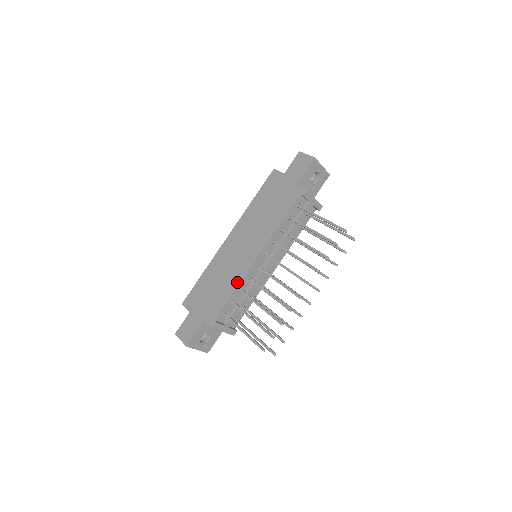
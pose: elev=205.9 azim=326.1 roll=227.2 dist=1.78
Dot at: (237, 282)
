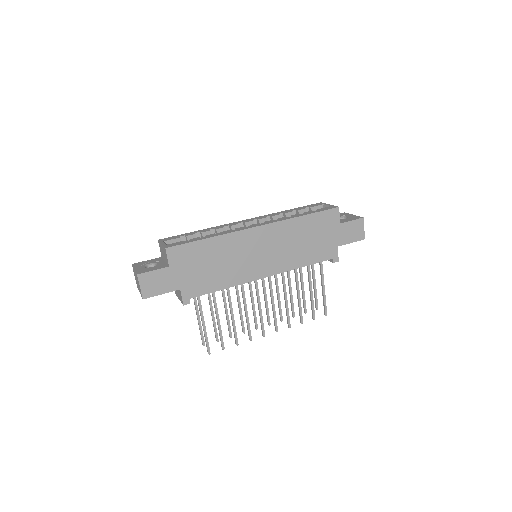
Dot at: (234, 283)
